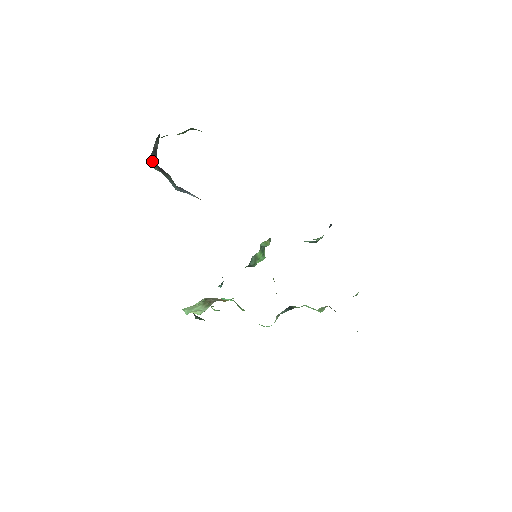
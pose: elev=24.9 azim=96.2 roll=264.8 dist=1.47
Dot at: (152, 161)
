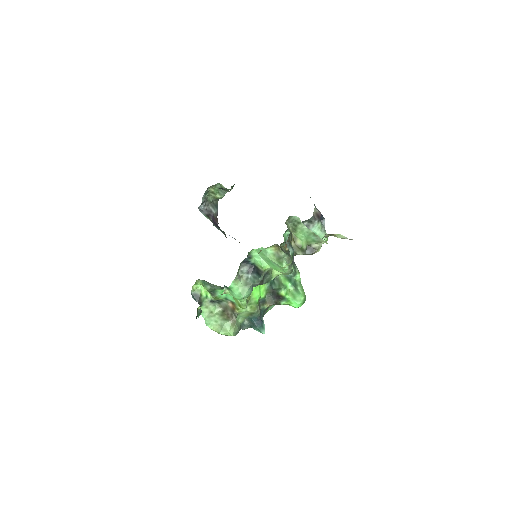
Dot at: (205, 213)
